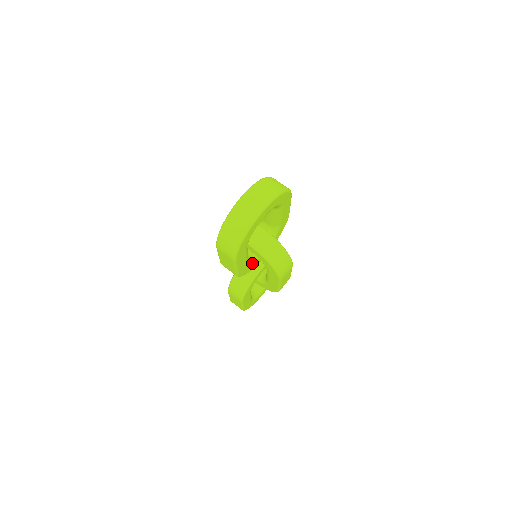
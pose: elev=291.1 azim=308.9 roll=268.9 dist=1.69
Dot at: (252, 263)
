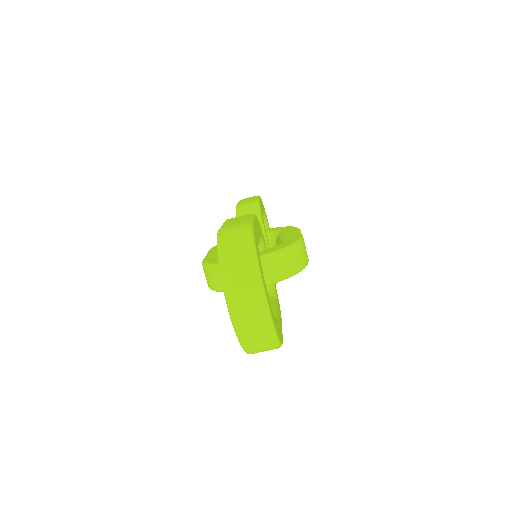
Dot at: (274, 287)
